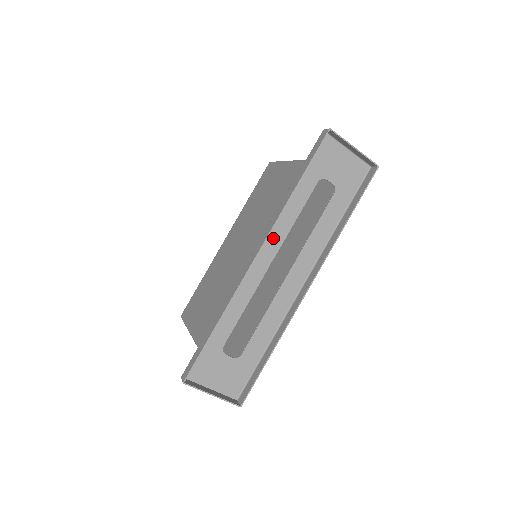
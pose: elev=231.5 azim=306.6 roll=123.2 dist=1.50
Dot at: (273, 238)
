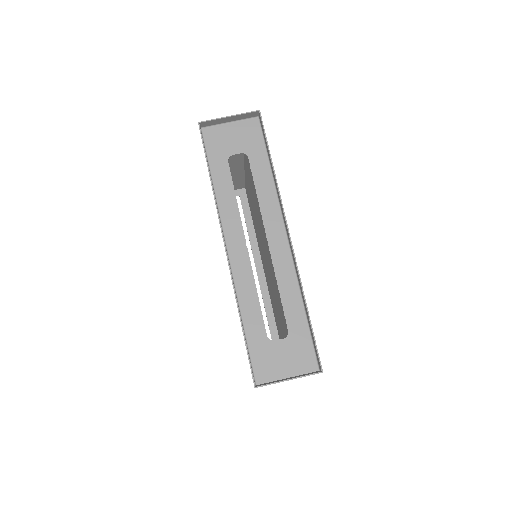
Dot at: (231, 227)
